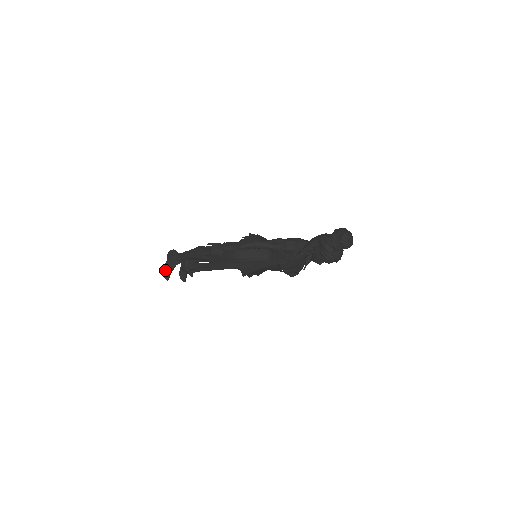
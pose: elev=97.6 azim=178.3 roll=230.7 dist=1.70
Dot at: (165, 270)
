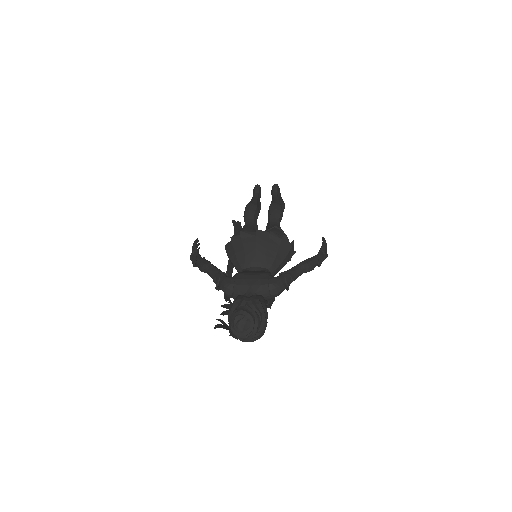
Dot at: occluded
